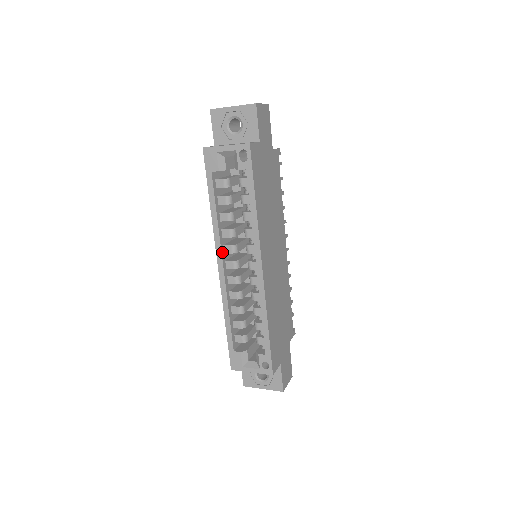
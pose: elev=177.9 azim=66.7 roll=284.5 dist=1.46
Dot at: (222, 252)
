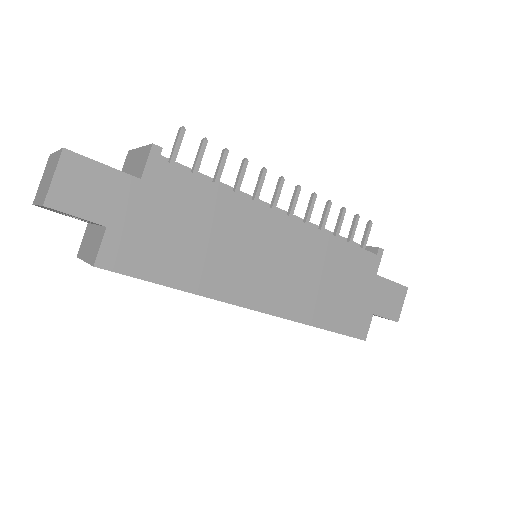
Dot at: occluded
